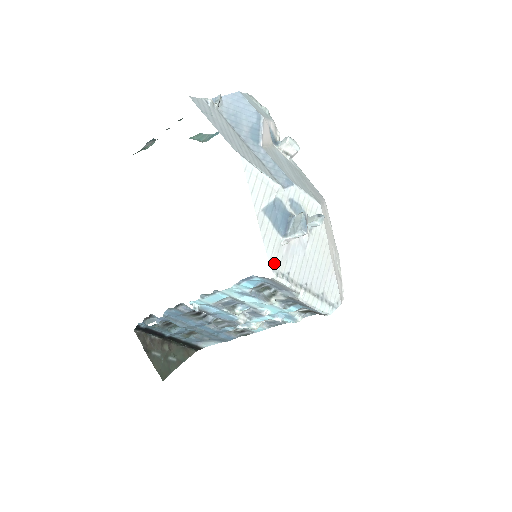
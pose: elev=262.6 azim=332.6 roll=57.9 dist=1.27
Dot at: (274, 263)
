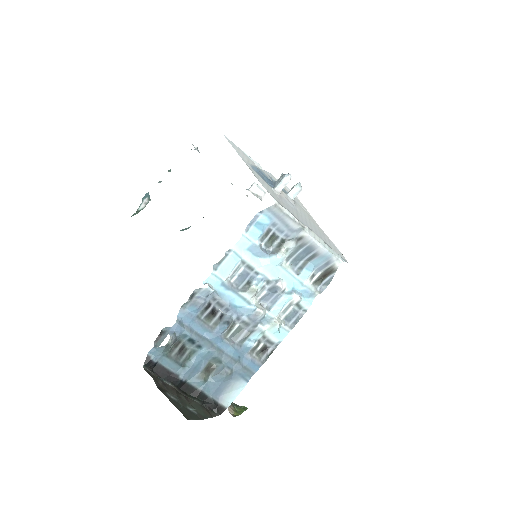
Dot at: (272, 196)
